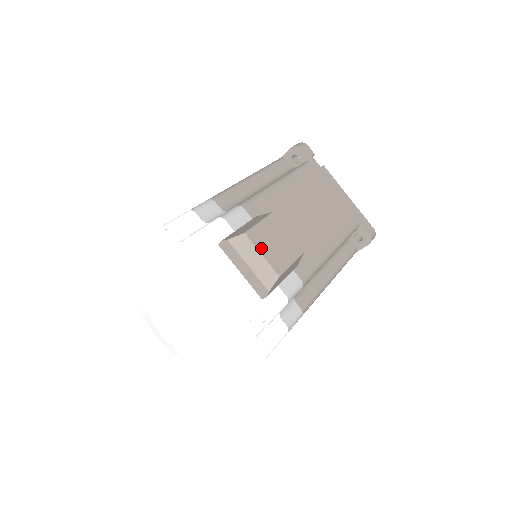
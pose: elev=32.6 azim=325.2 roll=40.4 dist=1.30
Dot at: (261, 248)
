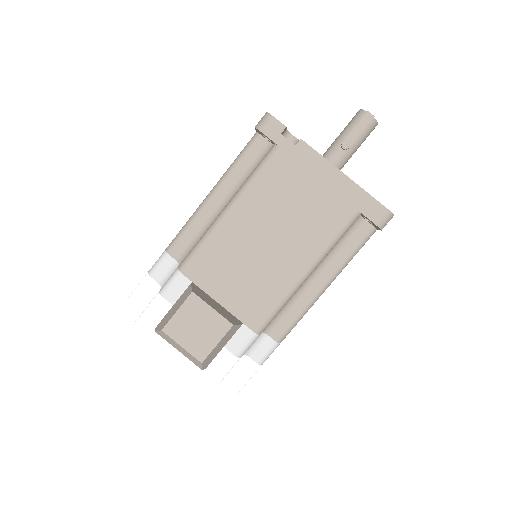
Dot at: (180, 340)
